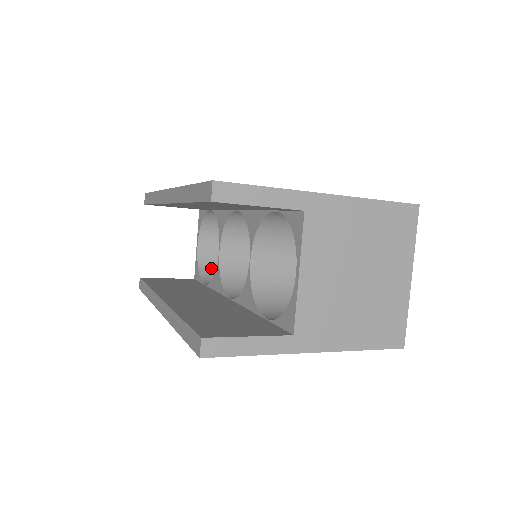
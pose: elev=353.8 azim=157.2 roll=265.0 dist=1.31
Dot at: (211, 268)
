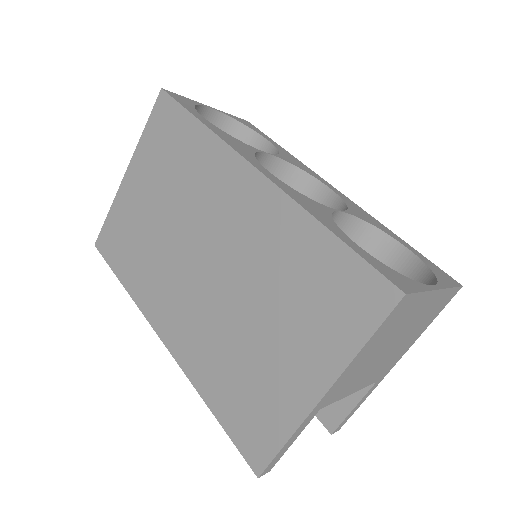
Dot at: occluded
